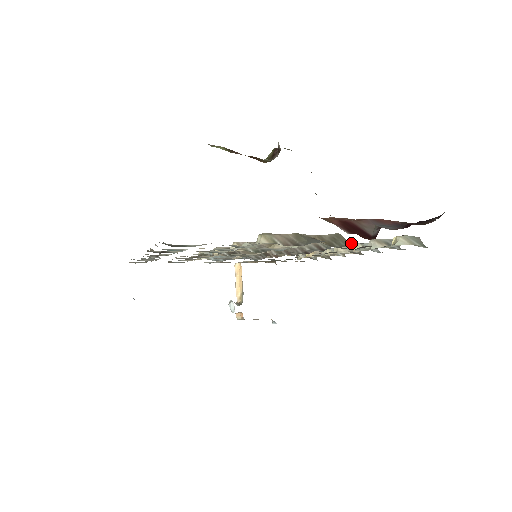
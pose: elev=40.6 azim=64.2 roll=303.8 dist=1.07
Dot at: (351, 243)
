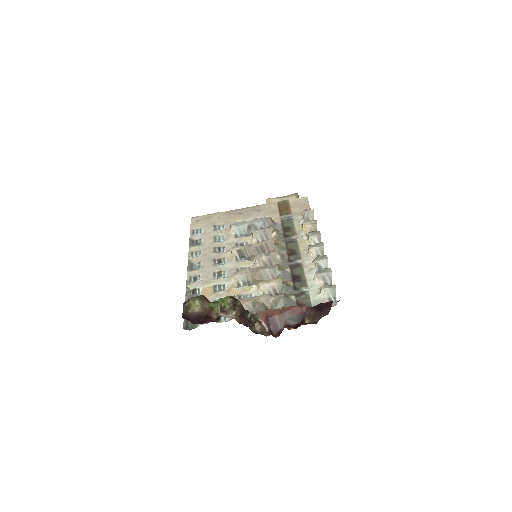
Dot at: occluded
